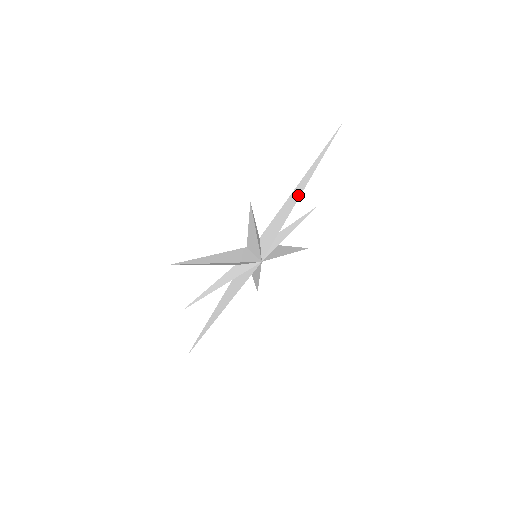
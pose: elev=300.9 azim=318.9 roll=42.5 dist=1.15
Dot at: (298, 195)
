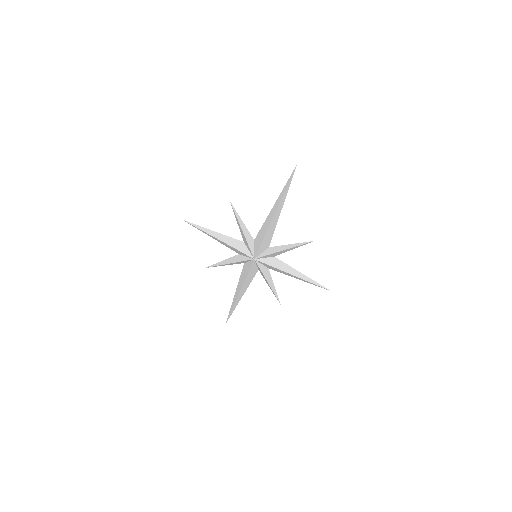
Dot at: (274, 214)
